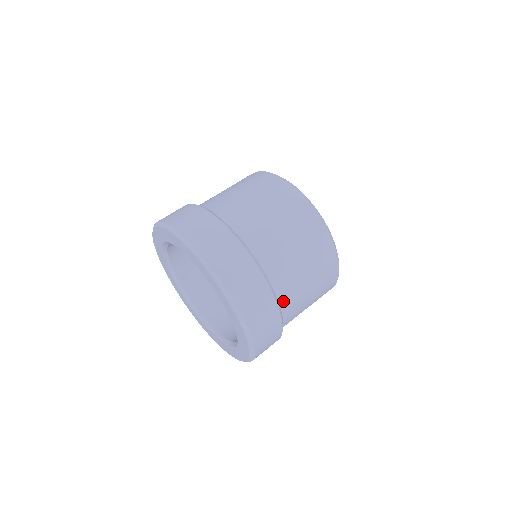
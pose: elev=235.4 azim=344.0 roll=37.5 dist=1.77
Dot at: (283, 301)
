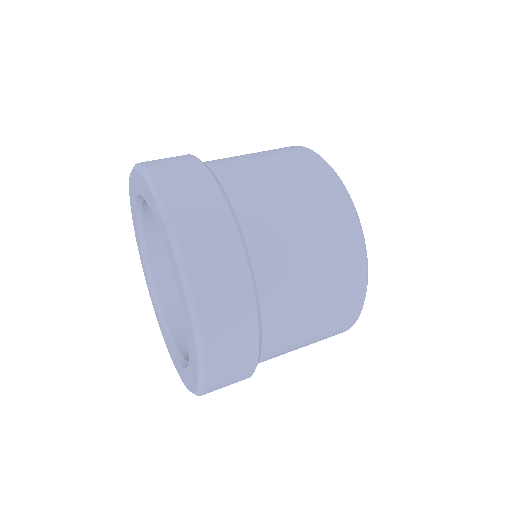
Dot at: occluded
